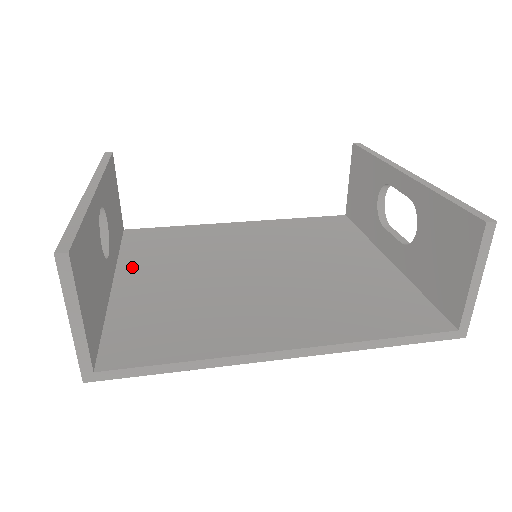
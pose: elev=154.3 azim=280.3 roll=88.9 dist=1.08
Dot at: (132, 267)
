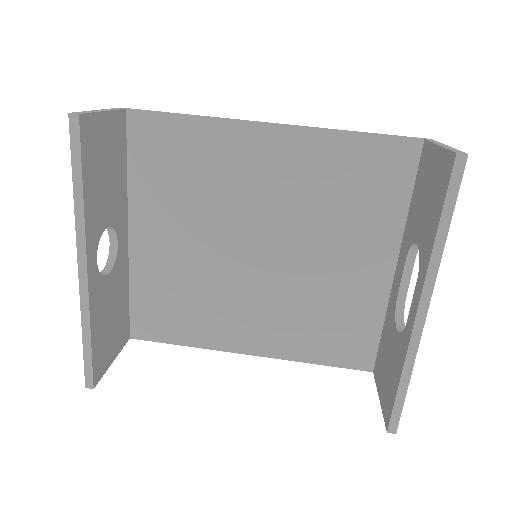
Dot at: (143, 212)
